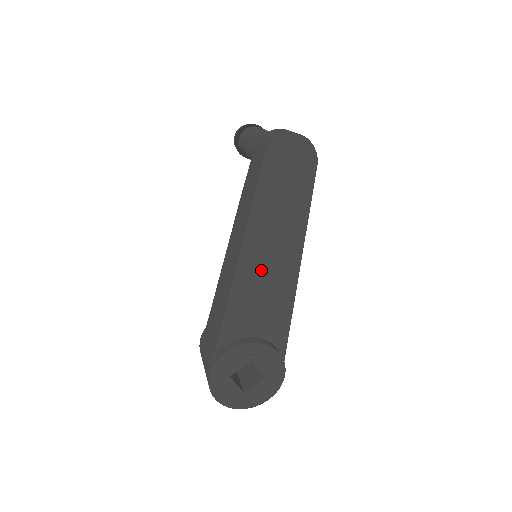
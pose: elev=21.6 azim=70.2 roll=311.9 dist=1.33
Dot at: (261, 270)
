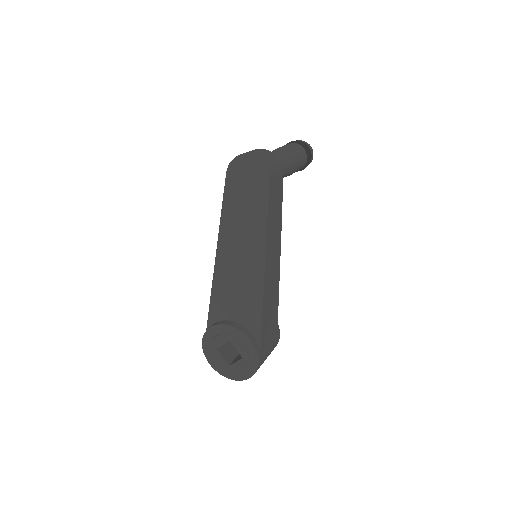
Dot at: (234, 266)
